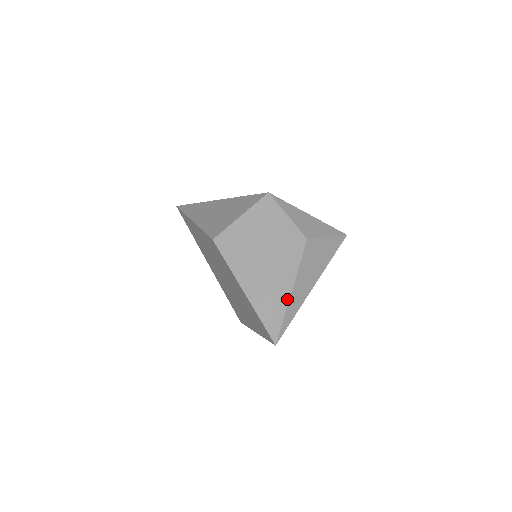
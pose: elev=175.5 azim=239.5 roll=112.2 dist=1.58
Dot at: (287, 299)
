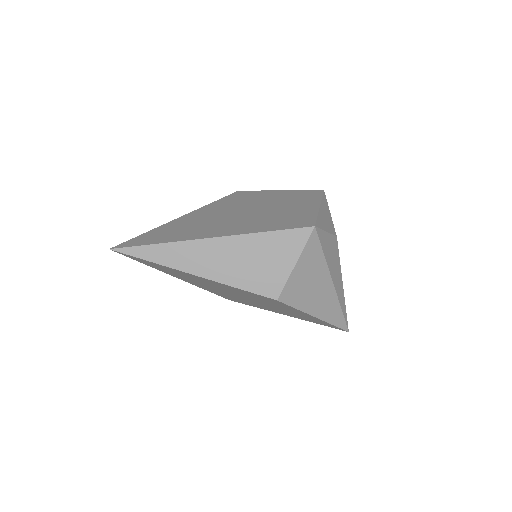
Dot at: occluded
